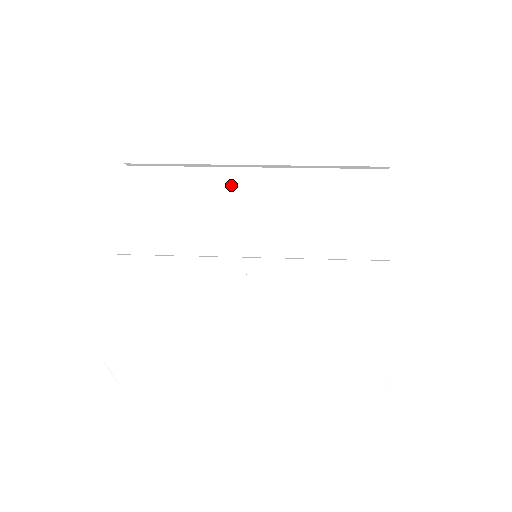
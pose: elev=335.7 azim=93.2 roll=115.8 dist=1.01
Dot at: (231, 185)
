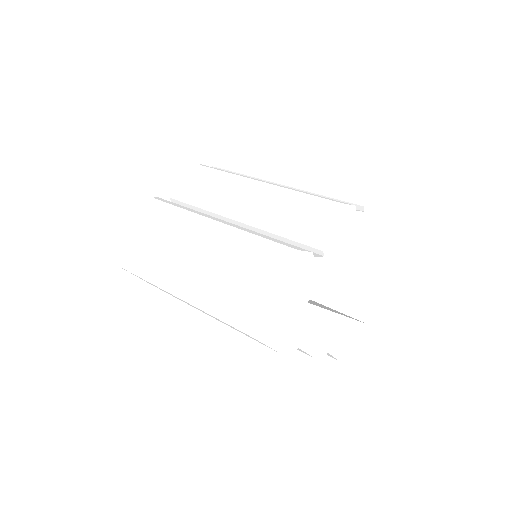
Dot at: (251, 179)
